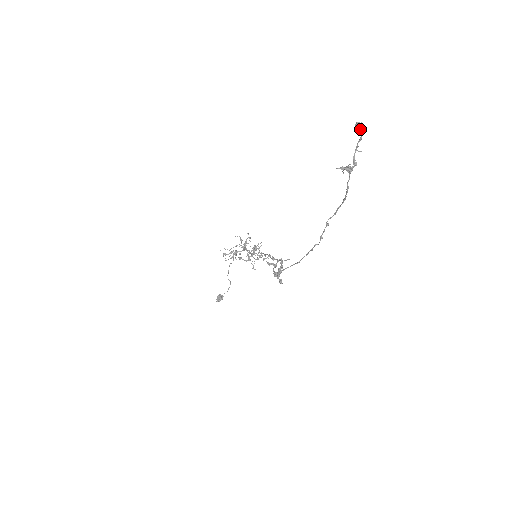
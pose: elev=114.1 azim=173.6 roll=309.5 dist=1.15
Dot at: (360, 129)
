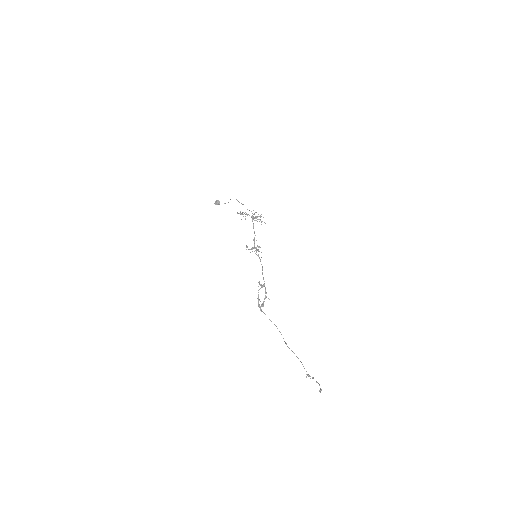
Dot at: (320, 391)
